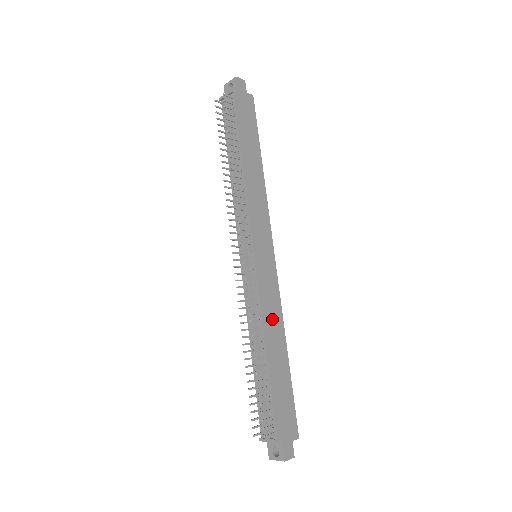
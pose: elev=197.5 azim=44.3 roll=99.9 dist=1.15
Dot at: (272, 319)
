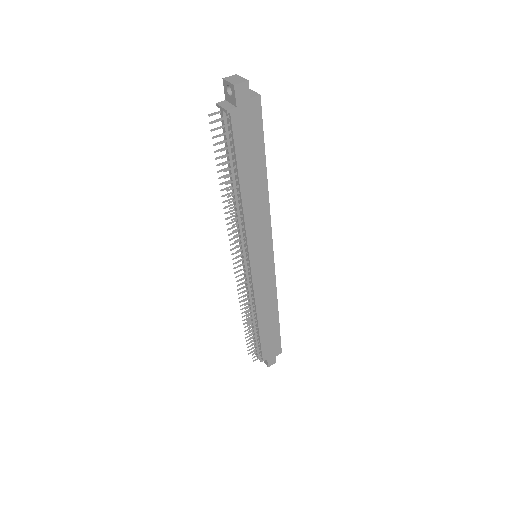
Dot at: (266, 301)
